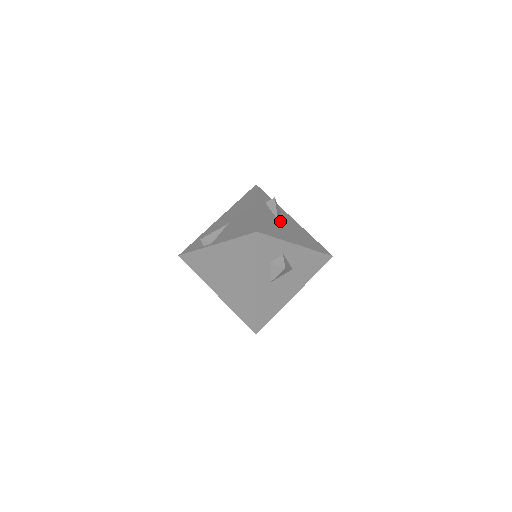
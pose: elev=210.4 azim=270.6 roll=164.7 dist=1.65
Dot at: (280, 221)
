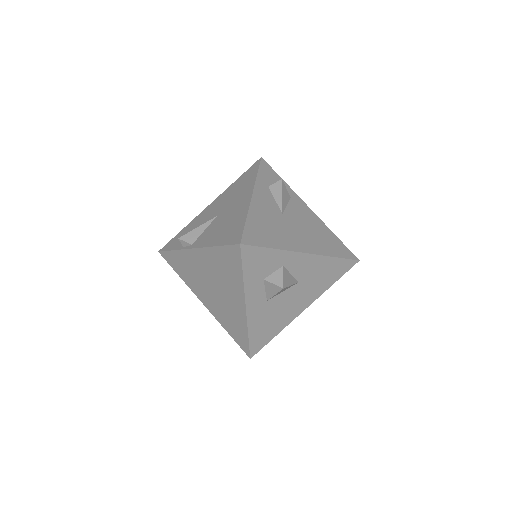
Dot at: (285, 215)
